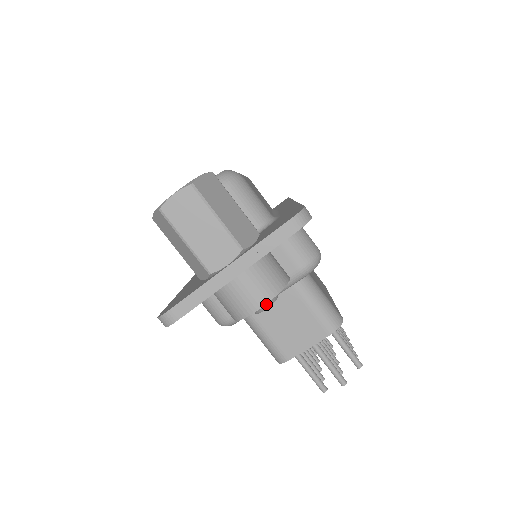
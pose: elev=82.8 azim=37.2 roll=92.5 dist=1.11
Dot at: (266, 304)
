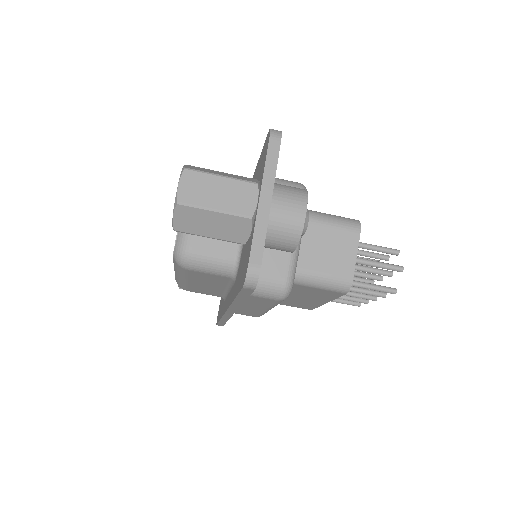
Dot at: (306, 215)
